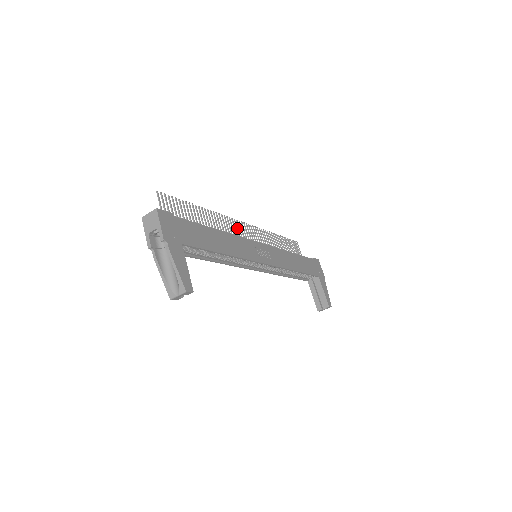
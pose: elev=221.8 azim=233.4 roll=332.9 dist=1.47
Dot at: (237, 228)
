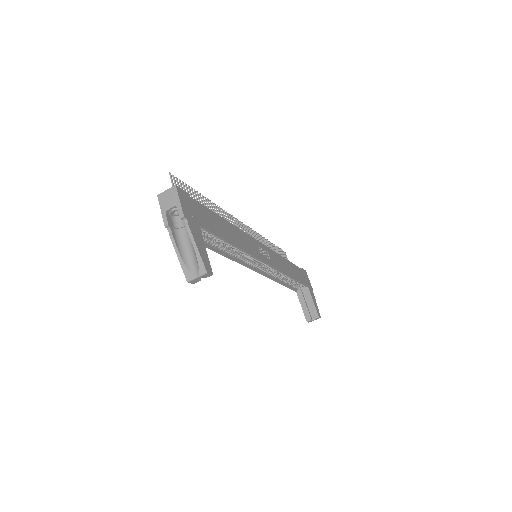
Dot at: (238, 226)
